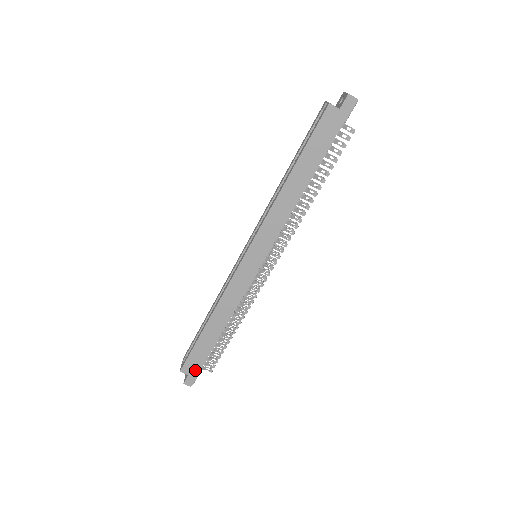
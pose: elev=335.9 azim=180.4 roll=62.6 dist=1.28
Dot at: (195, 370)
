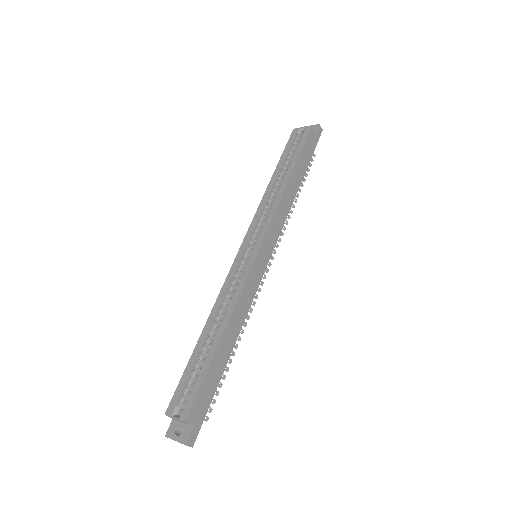
Dot at: (201, 415)
